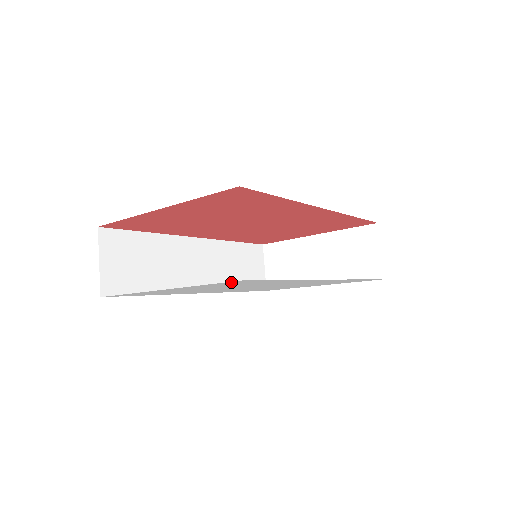
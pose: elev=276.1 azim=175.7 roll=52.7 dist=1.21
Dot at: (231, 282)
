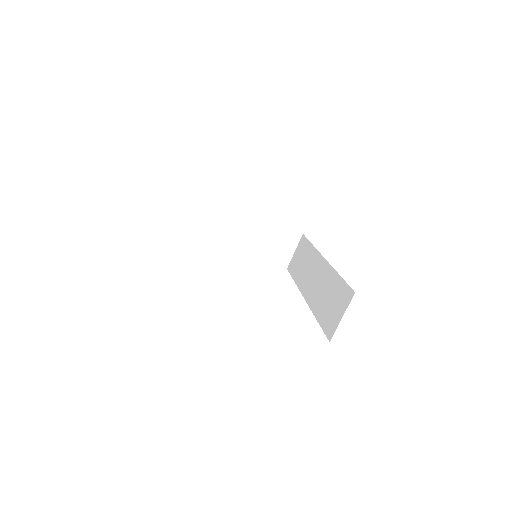
Dot at: occluded
